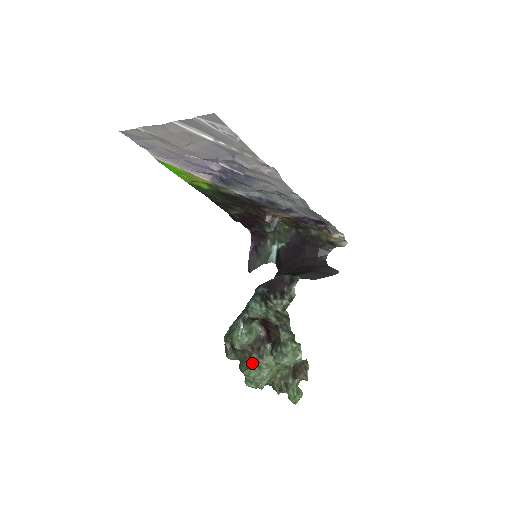
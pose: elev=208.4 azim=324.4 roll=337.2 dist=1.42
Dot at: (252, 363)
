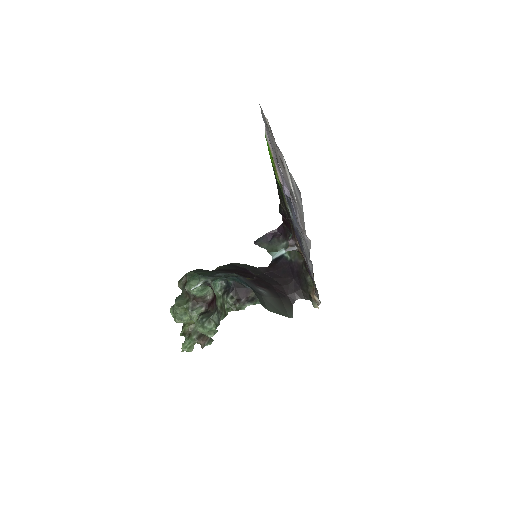
Dot at: (184, 306)
